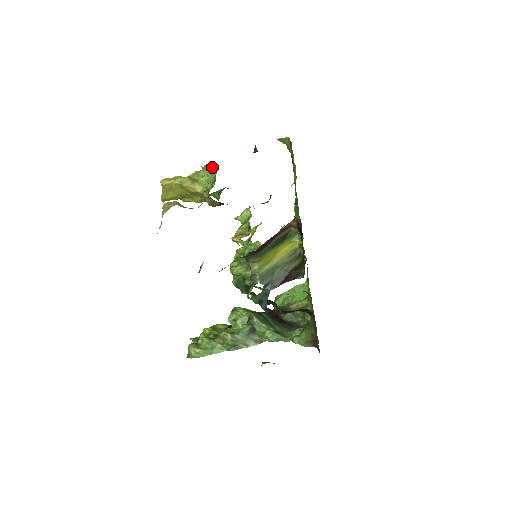
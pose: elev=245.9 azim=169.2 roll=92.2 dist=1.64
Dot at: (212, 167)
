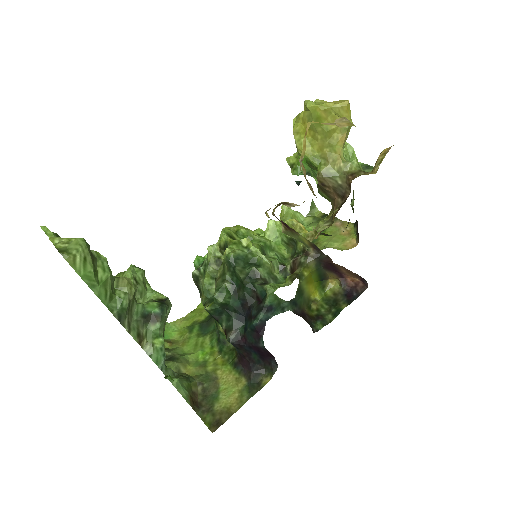
Dot at: (355, 157)
